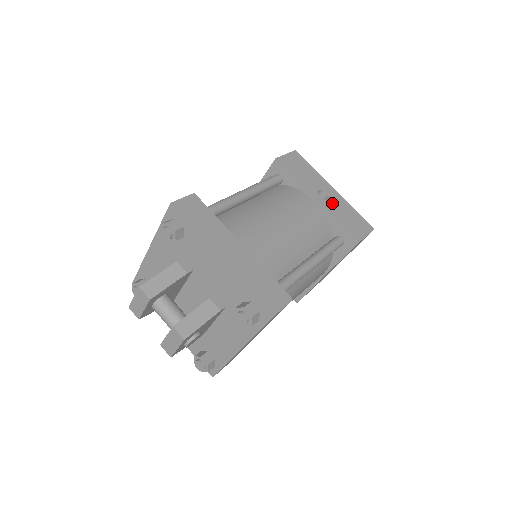
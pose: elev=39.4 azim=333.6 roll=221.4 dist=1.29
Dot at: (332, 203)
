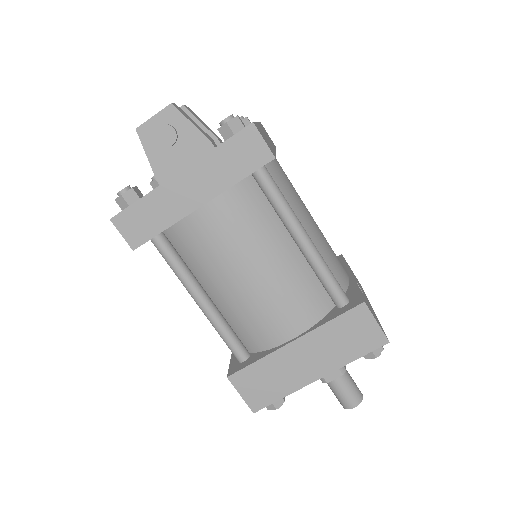
Dot at: (363, 294)
